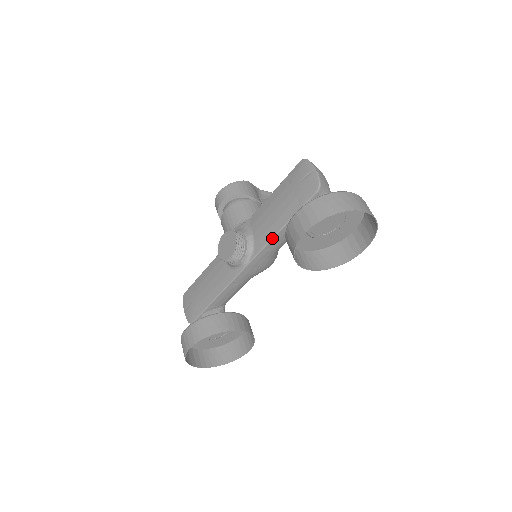
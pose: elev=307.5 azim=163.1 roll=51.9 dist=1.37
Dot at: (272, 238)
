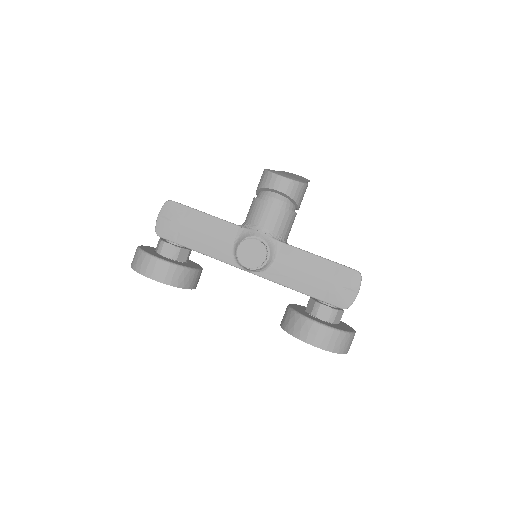
Dot at: (284, 286)
